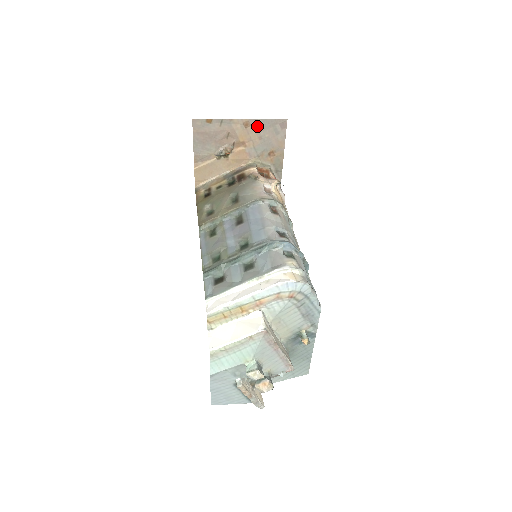
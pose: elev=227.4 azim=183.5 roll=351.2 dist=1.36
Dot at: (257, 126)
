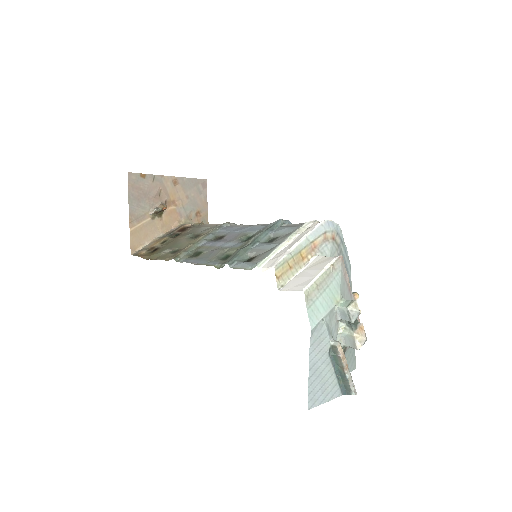
Dot at: (184, 185)
